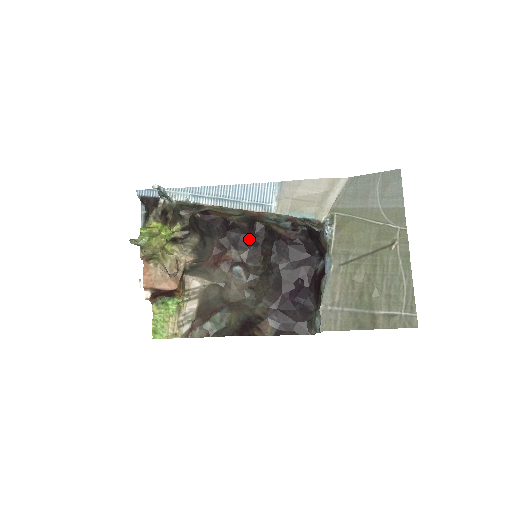
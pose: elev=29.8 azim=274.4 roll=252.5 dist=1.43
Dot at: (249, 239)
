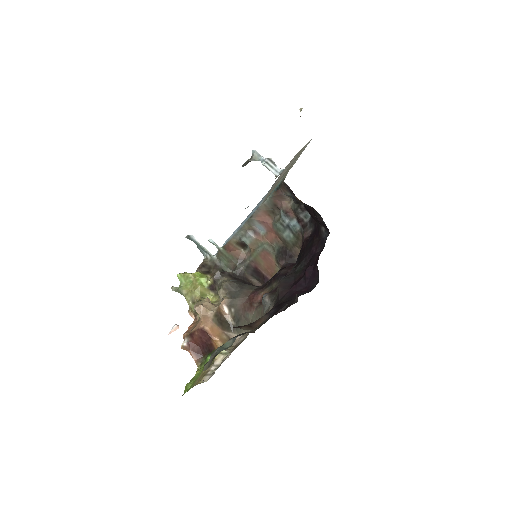
Dot at: (286, 273)
